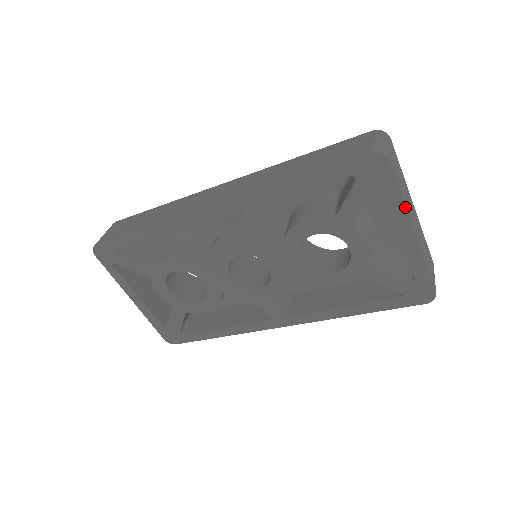
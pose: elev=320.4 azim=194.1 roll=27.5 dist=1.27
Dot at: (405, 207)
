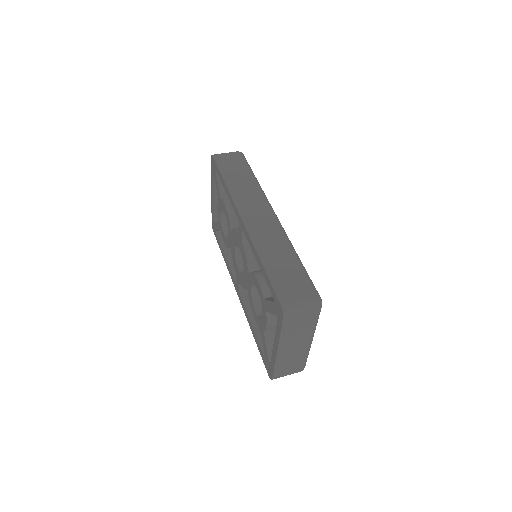
Dot at: (279, 339)
